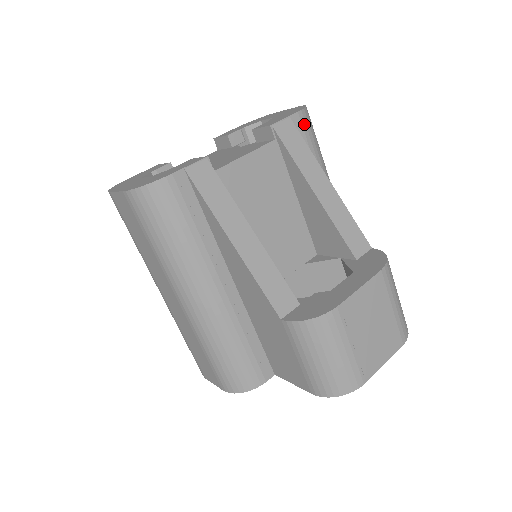
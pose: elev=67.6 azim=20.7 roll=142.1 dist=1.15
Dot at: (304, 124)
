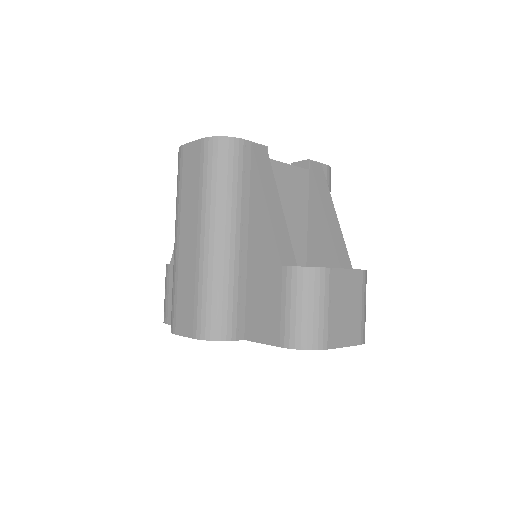
Dot at: (328, 175)
